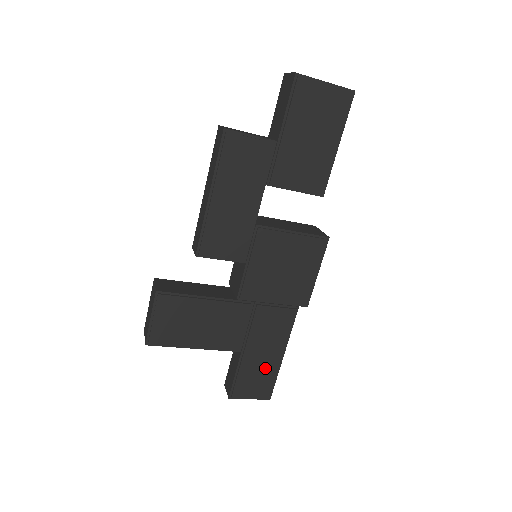
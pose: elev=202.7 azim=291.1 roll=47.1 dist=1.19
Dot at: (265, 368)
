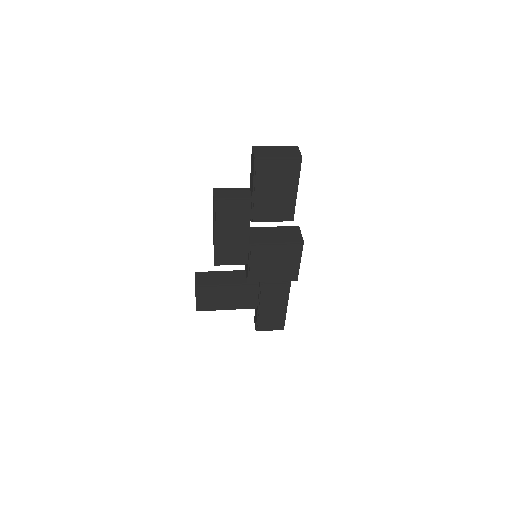
Dot at: (276, 315)
